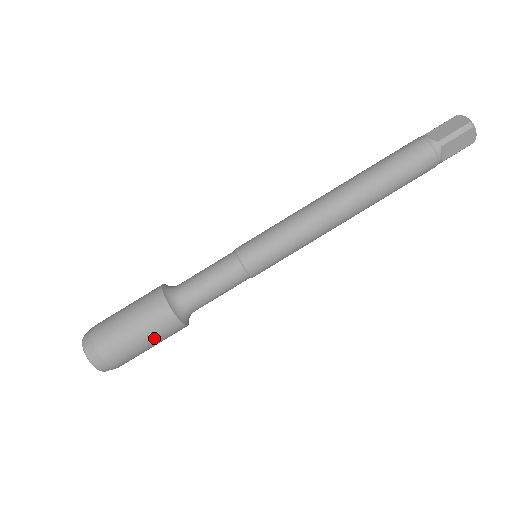
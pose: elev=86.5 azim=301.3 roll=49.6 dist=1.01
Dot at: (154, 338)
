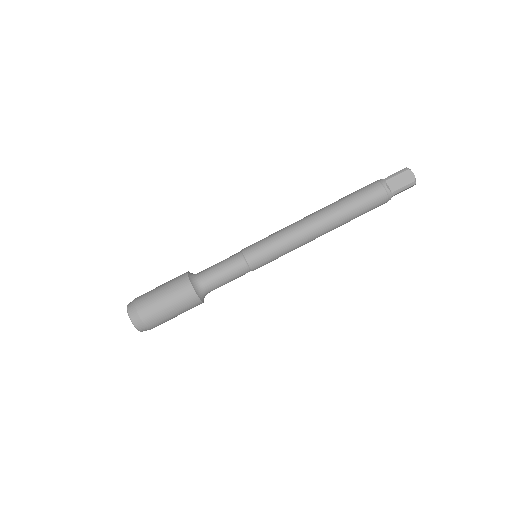
Dot at: occluded
